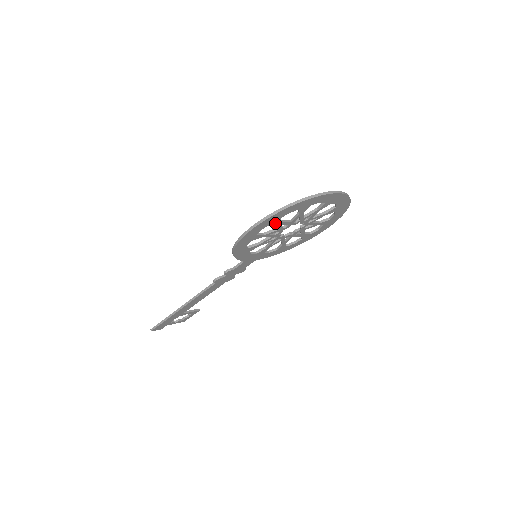
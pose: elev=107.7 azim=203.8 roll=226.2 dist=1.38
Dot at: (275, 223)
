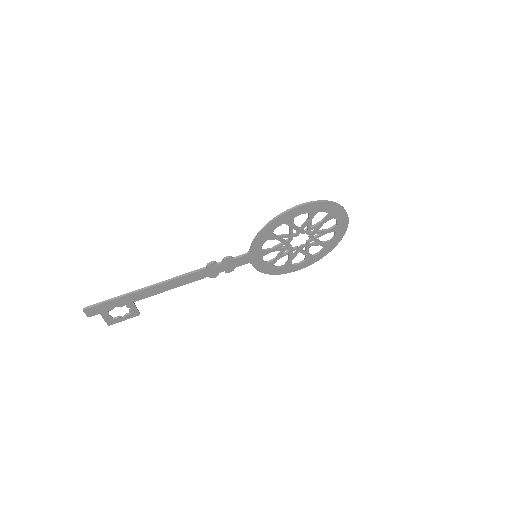
Dot at: (310, 216)
